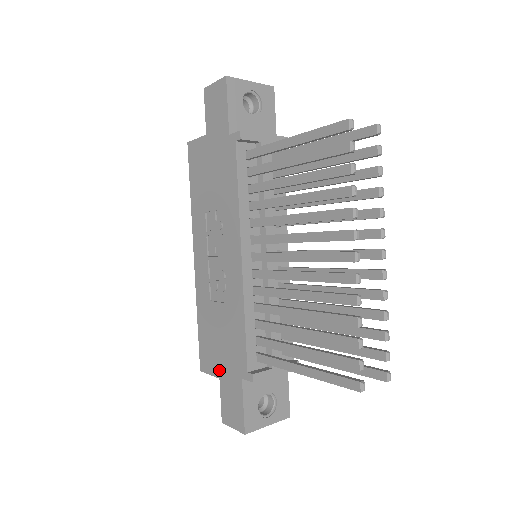
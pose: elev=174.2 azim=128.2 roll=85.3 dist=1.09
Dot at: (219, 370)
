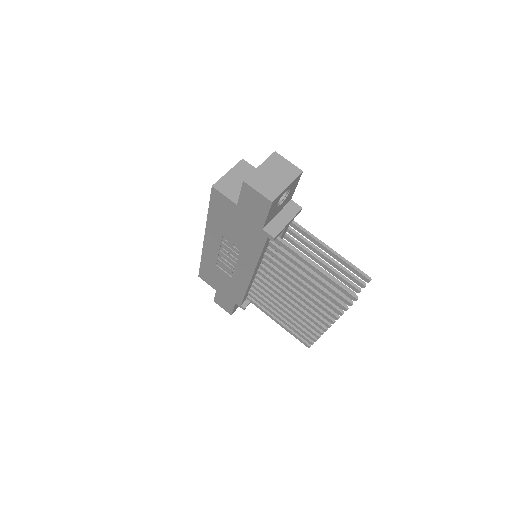
Dot at: (217, 289)
